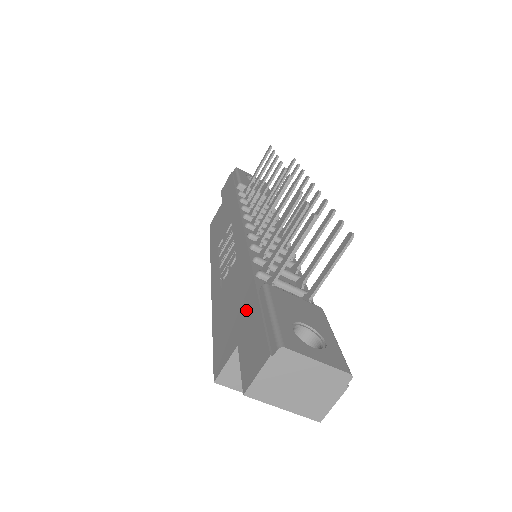
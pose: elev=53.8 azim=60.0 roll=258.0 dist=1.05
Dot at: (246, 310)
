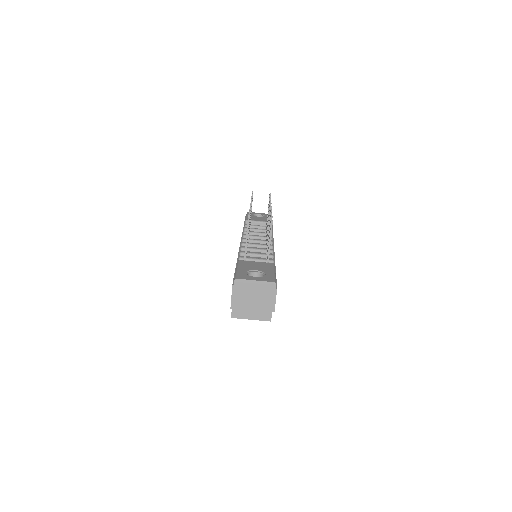
Dot at: occluded
